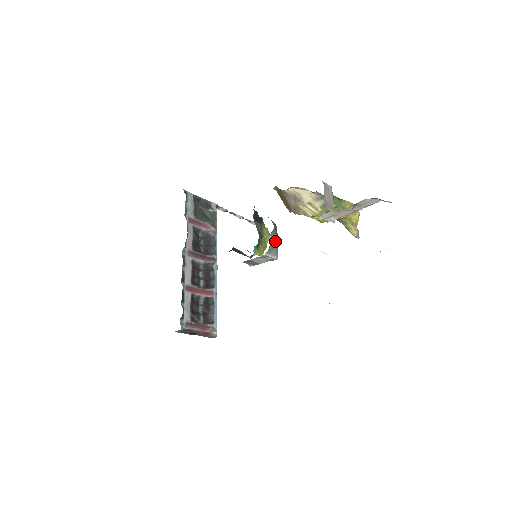
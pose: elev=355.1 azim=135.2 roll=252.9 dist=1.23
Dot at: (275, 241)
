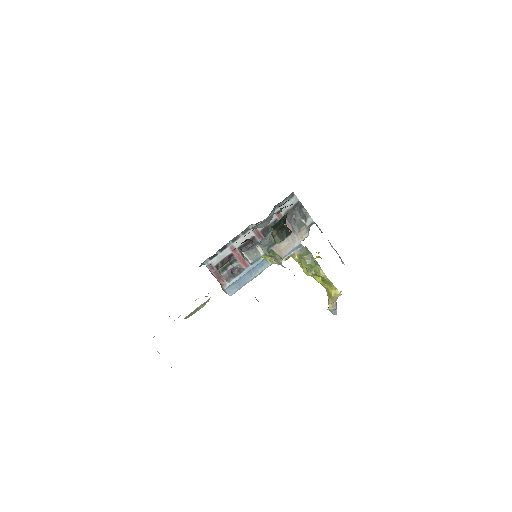
Dot at: (261, 253)
